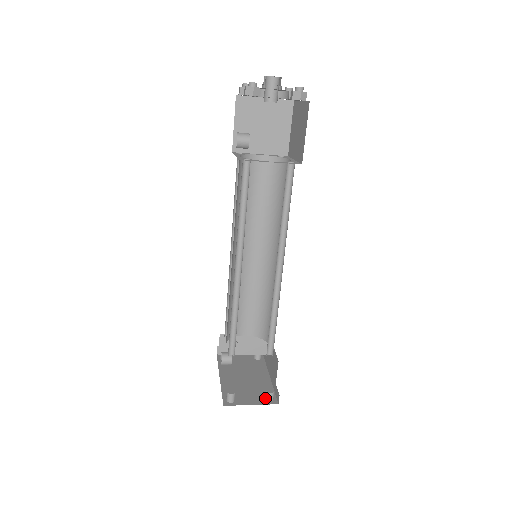
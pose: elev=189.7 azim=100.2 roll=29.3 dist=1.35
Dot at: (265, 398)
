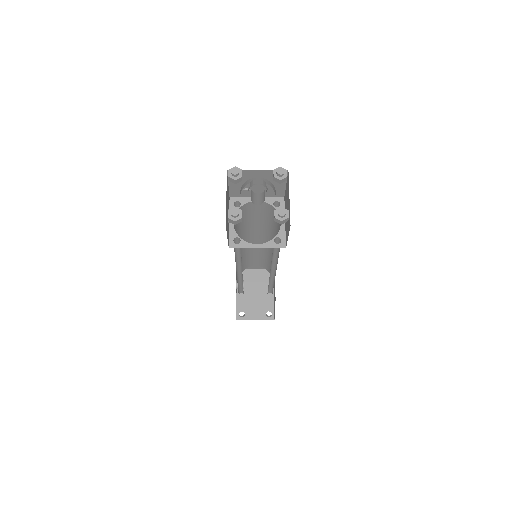
Dot at: (266, 315)
